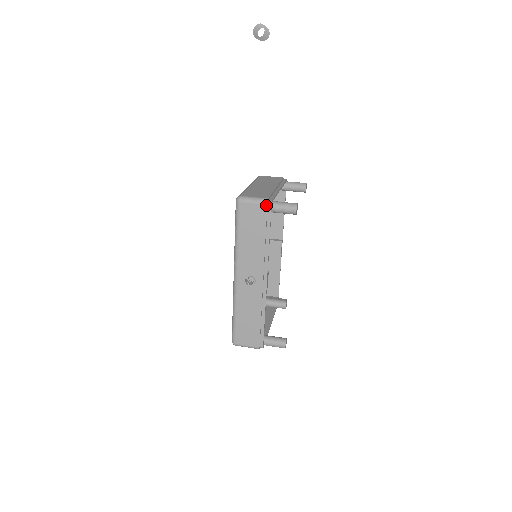
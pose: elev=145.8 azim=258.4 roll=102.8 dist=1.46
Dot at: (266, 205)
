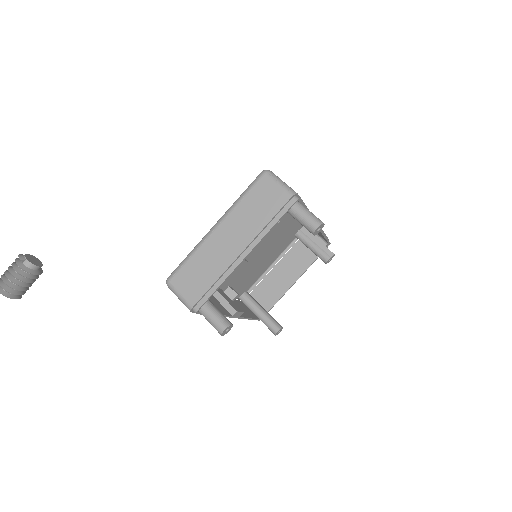
Dot at: (191, 311)
